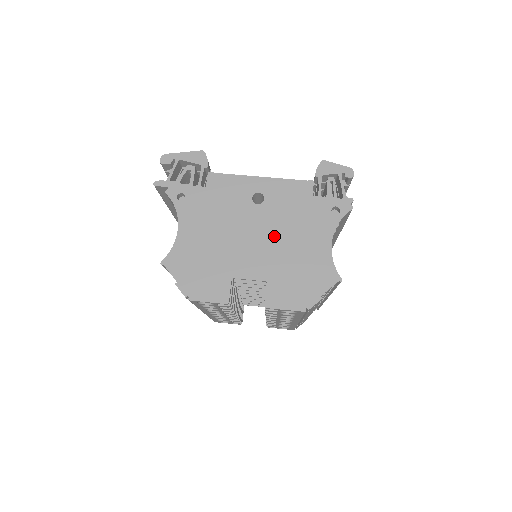
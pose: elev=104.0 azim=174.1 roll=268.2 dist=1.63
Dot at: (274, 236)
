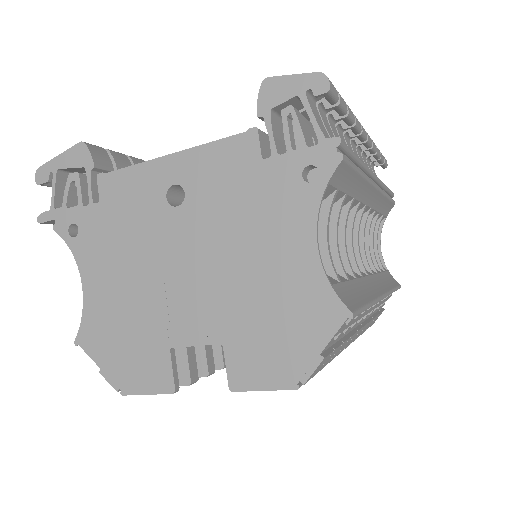
Dot at: (215, 258)
